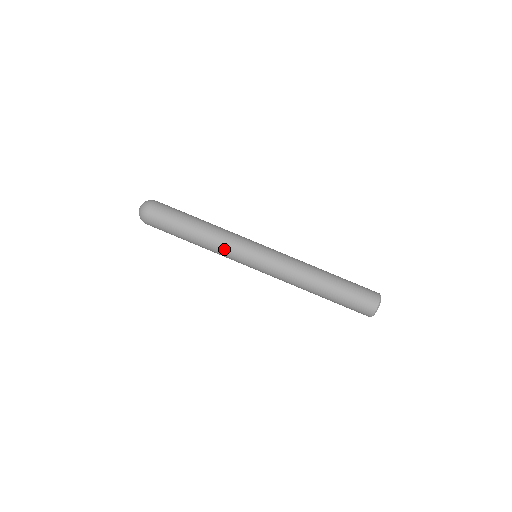
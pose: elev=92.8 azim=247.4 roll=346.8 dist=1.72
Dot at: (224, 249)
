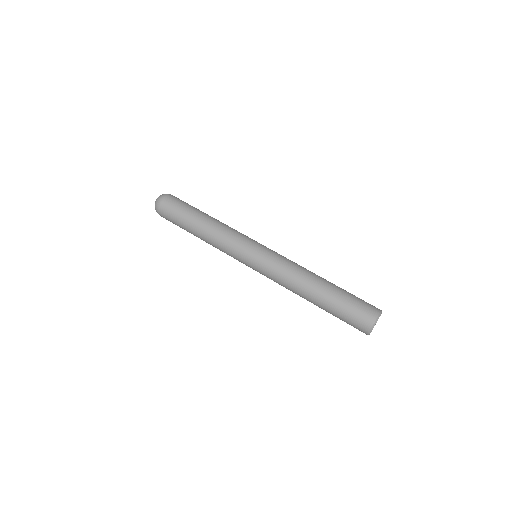
Dot at: (230, 233)
